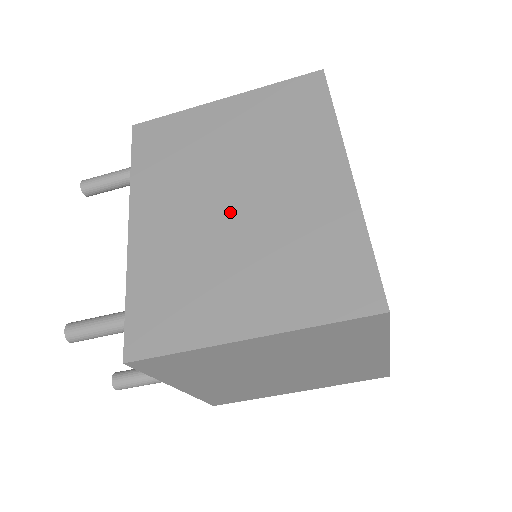
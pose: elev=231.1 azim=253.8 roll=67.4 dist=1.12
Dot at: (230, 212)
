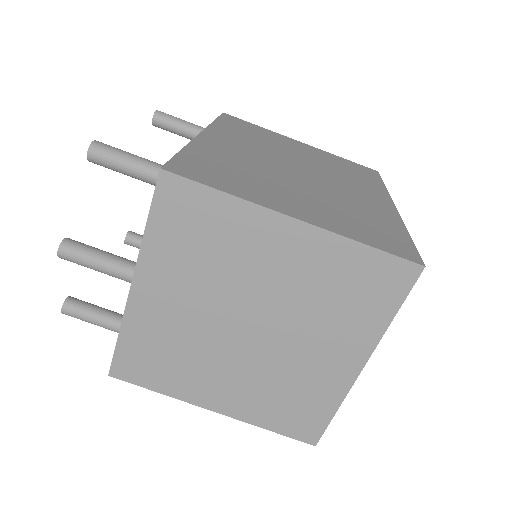
Dot at: (294, 171)
